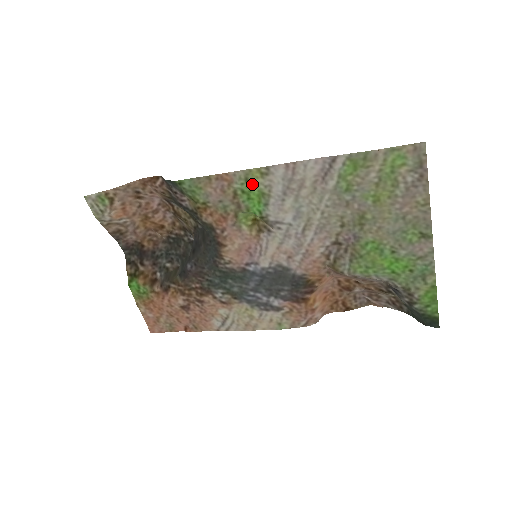
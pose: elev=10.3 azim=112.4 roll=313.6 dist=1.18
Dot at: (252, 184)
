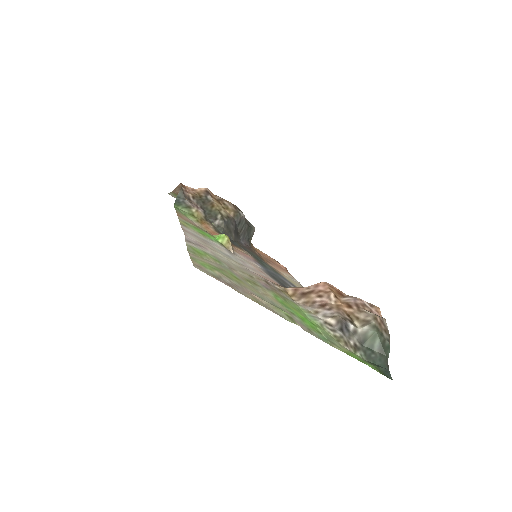
Dot at: (191, 227)
